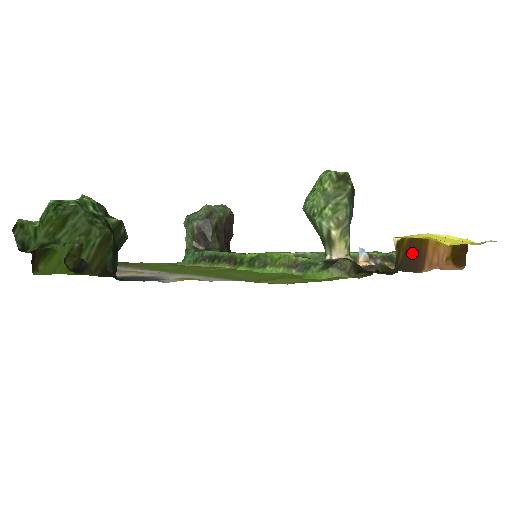
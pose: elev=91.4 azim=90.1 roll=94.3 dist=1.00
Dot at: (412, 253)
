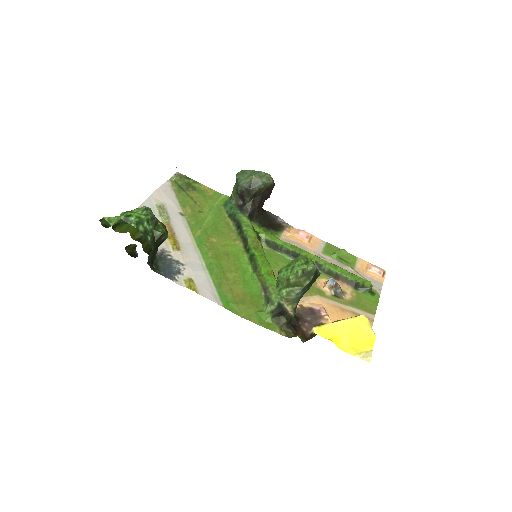
Dot at: occluded
